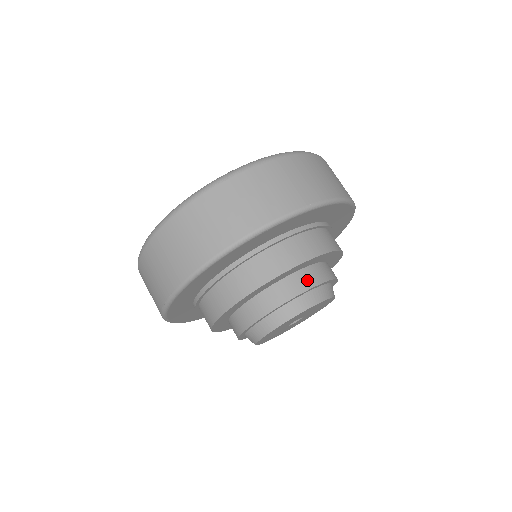
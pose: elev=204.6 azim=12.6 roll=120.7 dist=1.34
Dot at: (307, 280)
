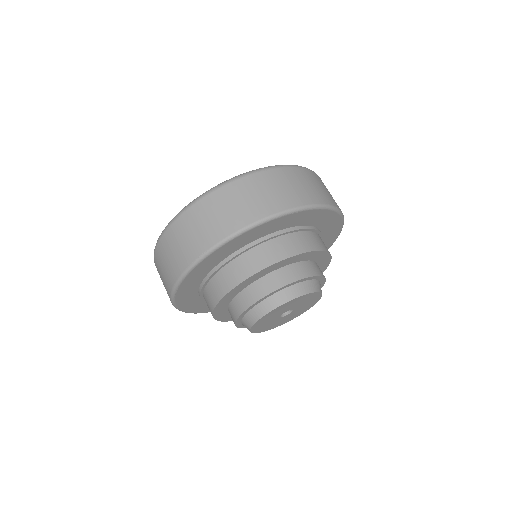
Dot at: (311, 269)
